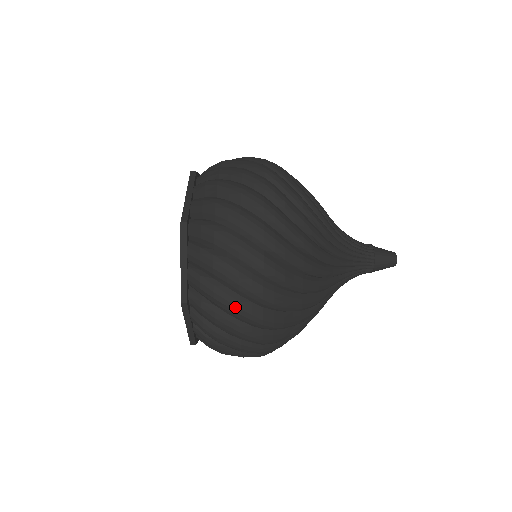
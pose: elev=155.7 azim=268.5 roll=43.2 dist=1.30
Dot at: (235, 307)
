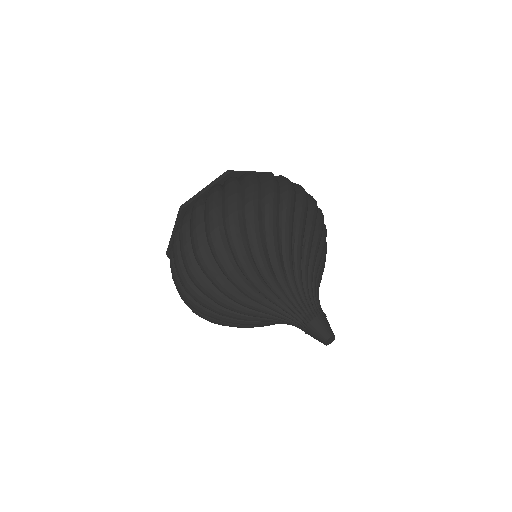
Dot at: (195, 225)
